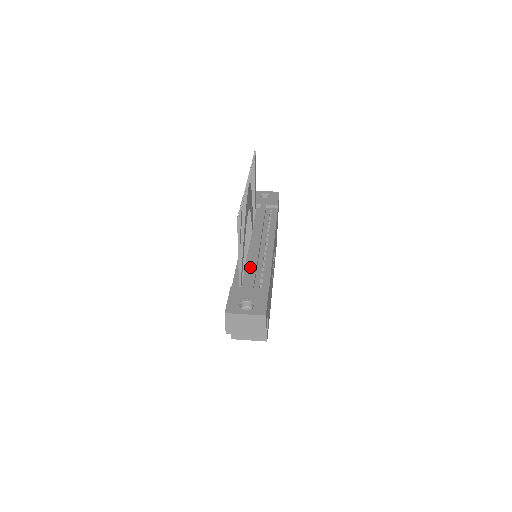
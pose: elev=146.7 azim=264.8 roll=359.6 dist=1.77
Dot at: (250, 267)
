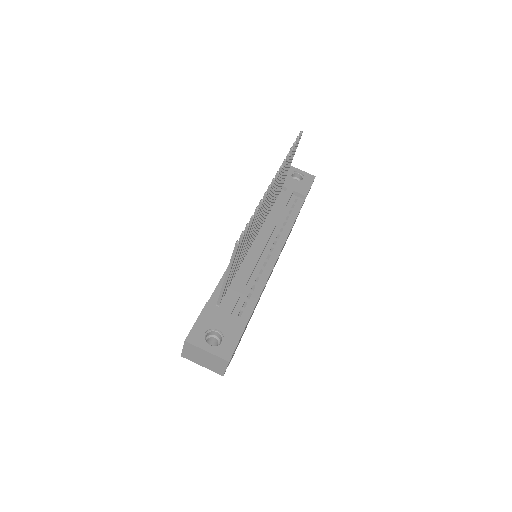
Dot at: (239, 281)
